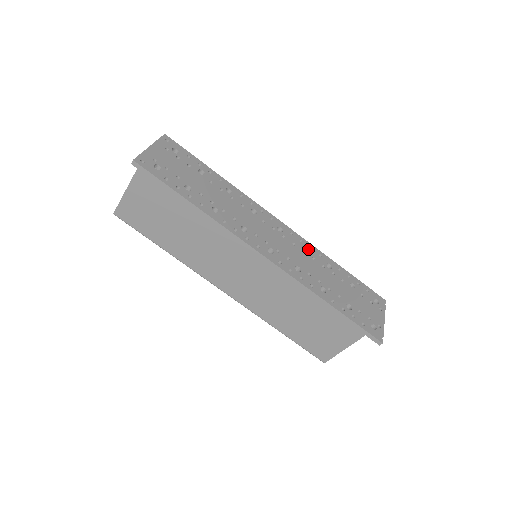
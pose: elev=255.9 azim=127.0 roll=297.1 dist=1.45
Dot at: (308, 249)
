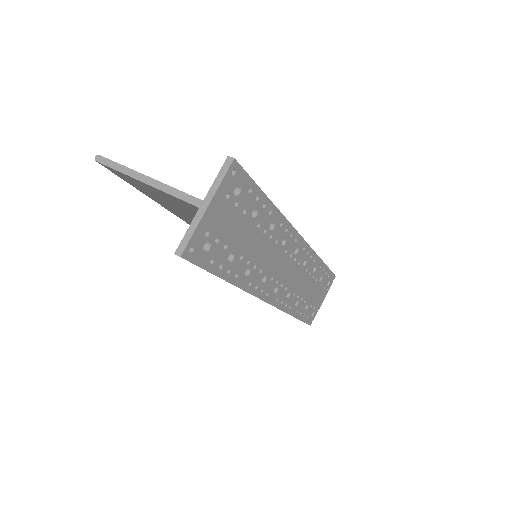
Dot at: (308, 260)
